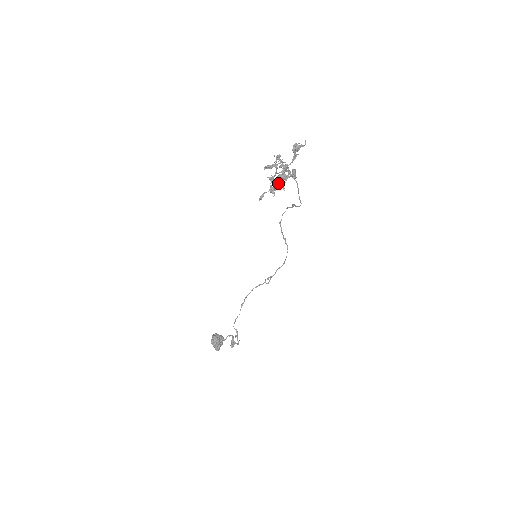
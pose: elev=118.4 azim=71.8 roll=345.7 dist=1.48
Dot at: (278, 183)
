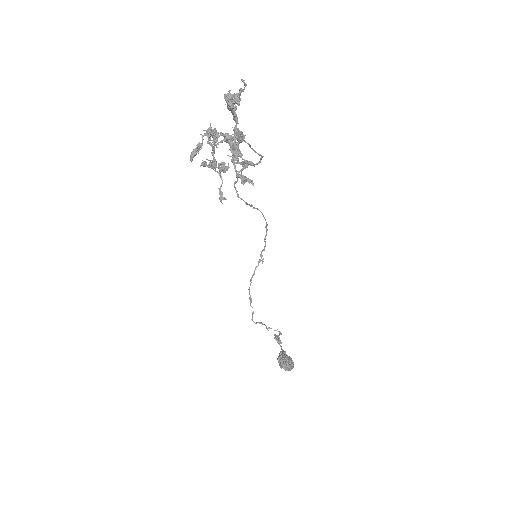
Dot at: occluded
